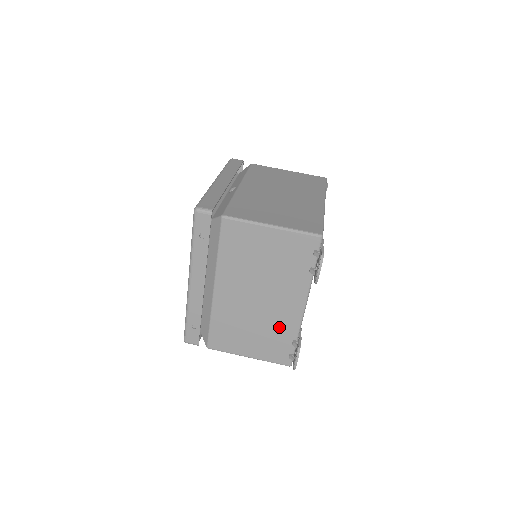
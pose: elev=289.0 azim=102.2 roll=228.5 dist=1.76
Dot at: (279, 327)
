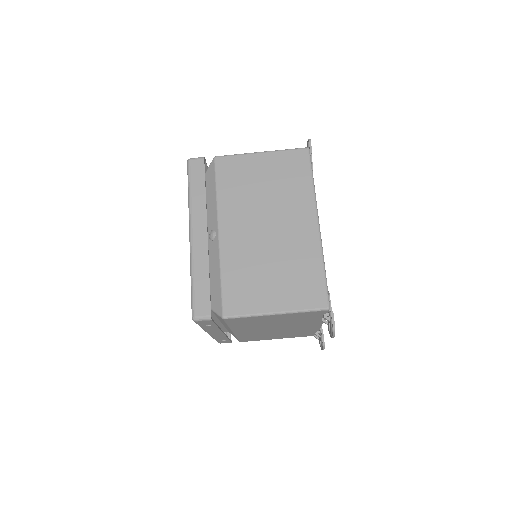
Dot at: (301, 331)
